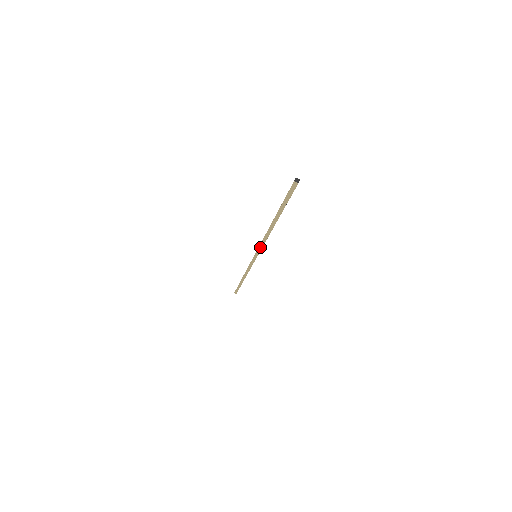
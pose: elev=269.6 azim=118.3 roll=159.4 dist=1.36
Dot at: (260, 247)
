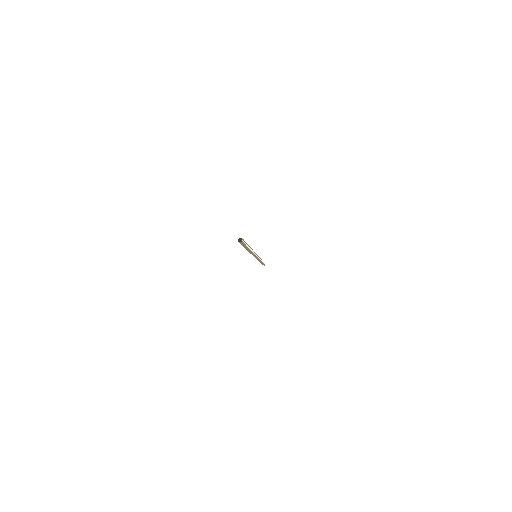
Dot at: (253, 255)
